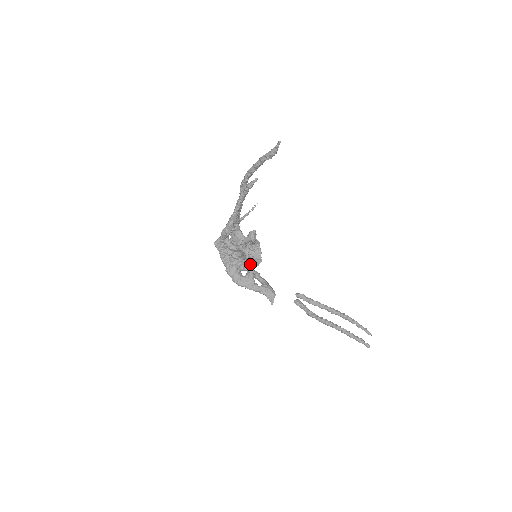
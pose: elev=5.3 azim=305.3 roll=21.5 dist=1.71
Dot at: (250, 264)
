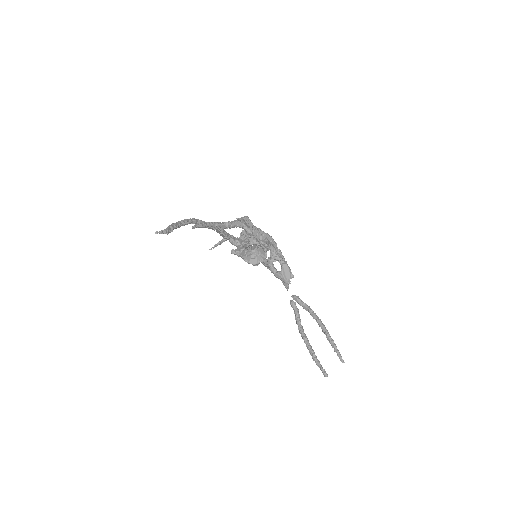
Dot at: (251, 263)
